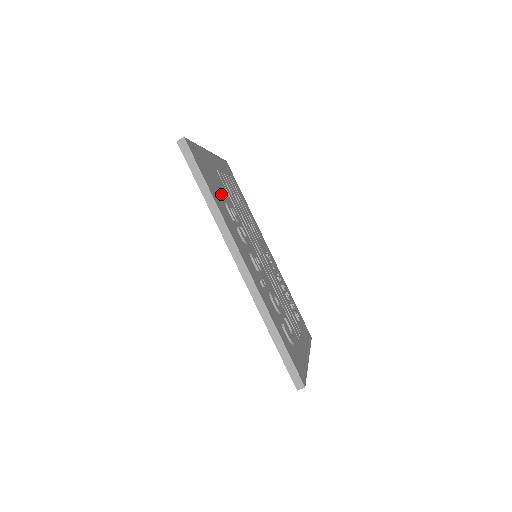
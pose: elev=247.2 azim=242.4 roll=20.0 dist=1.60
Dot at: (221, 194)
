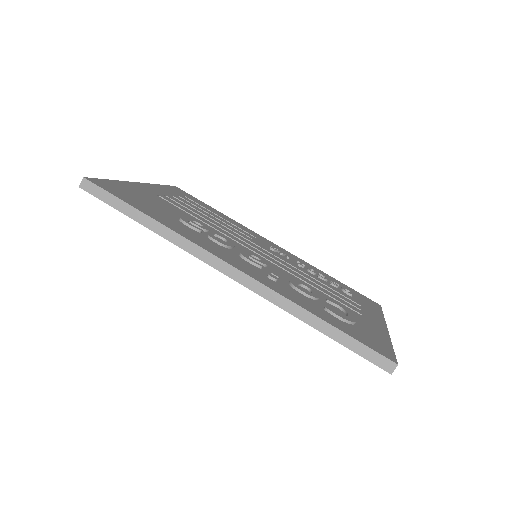
Dot at: (169, 213)
